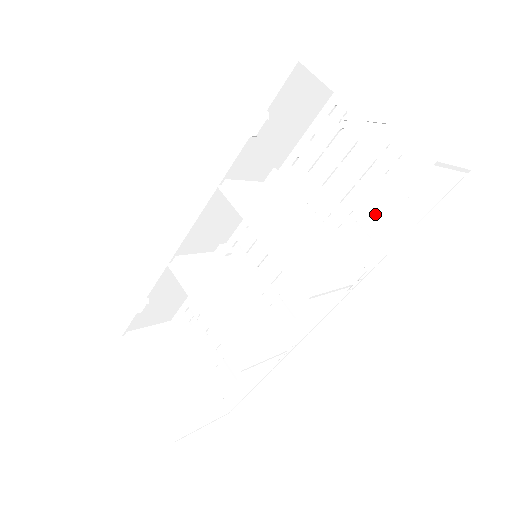
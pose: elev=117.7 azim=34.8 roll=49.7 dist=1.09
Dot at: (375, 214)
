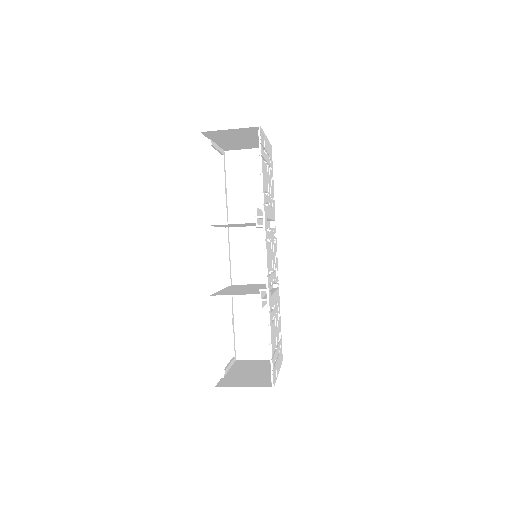
Dot at: occluded
